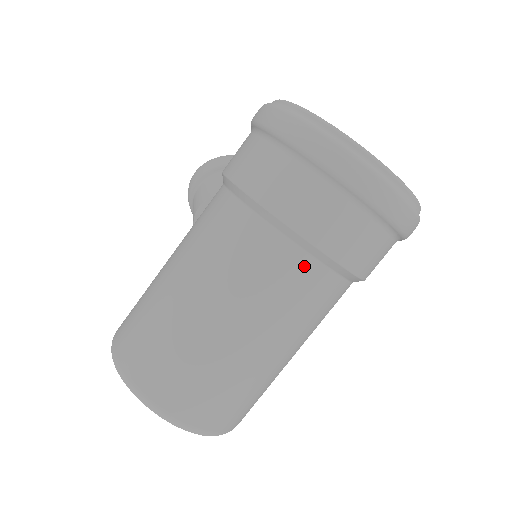
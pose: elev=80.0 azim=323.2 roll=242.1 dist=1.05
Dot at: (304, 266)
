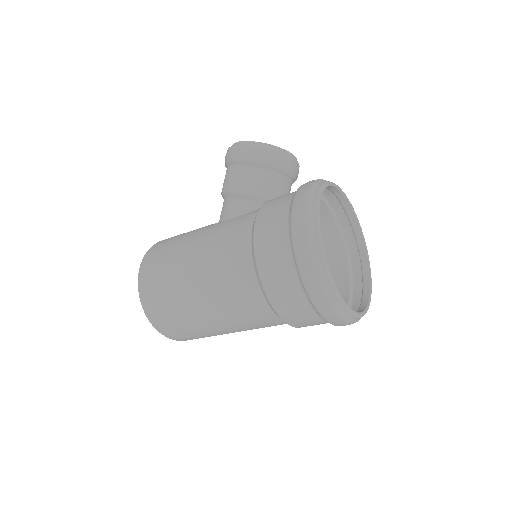
Dot at: (276, 321)
